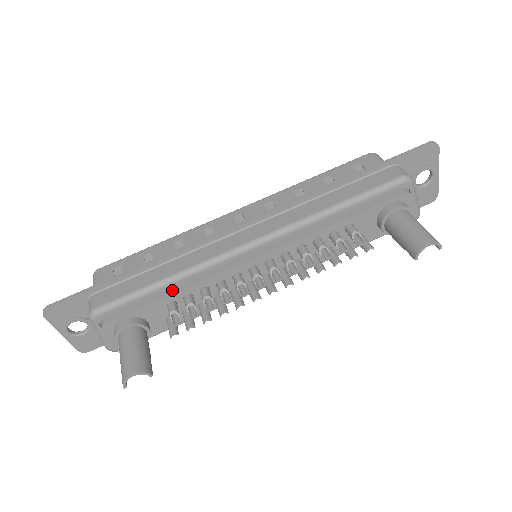
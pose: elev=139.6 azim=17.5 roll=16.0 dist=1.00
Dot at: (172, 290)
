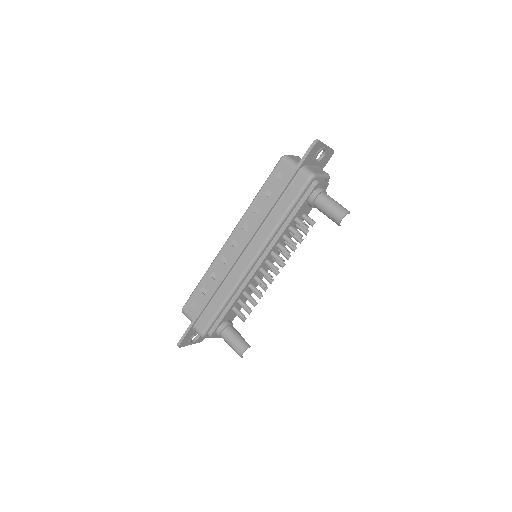
Dot at: (230, 304)
